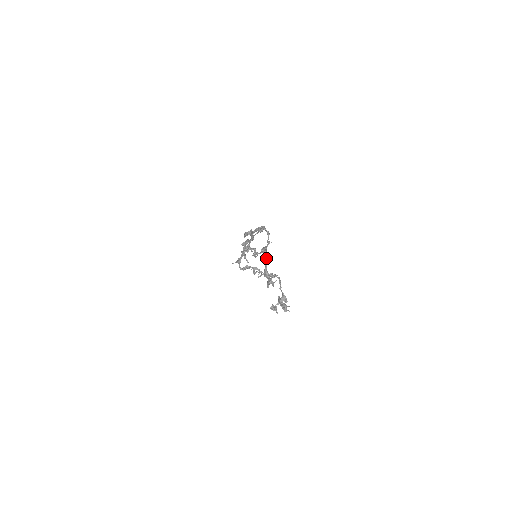
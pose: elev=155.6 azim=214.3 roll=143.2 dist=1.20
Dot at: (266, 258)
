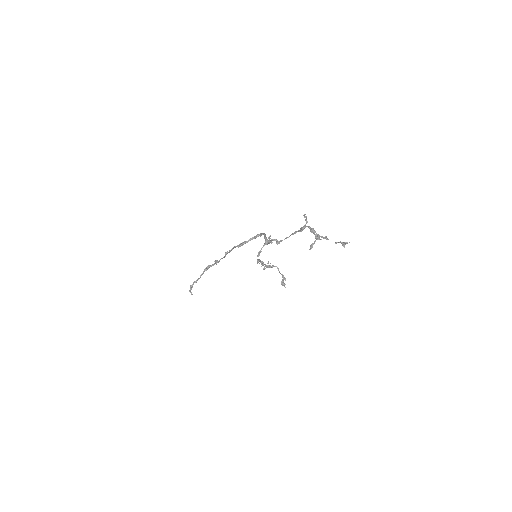
Dot at: (313, 228)
